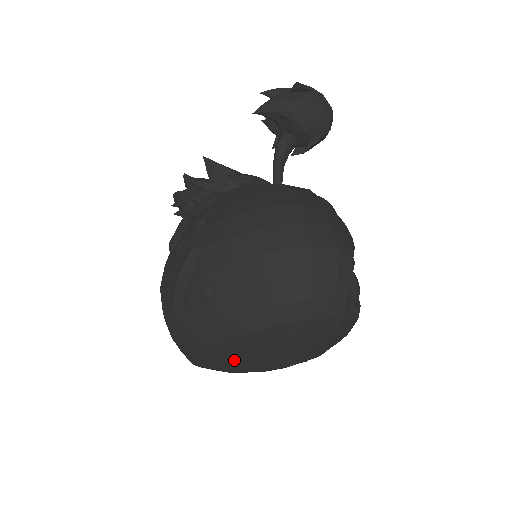
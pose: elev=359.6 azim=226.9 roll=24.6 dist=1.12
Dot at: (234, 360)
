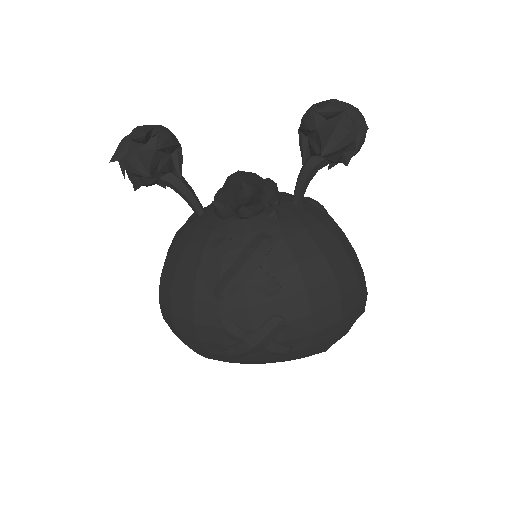
Dot at: occluded
